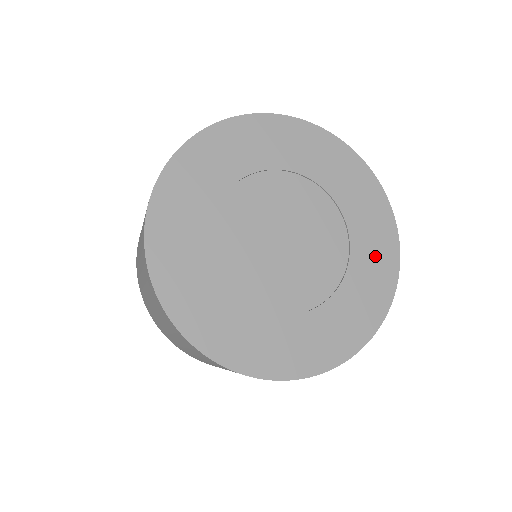
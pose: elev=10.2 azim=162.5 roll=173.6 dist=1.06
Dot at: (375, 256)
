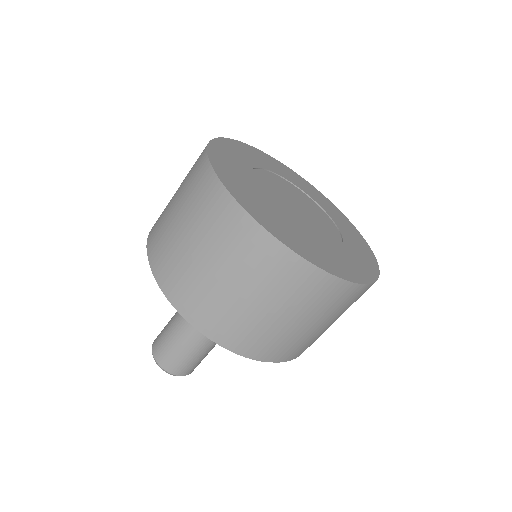
Dot at: (354, 237)
